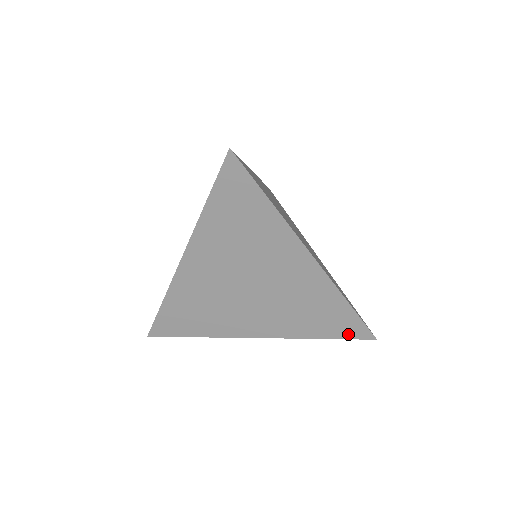
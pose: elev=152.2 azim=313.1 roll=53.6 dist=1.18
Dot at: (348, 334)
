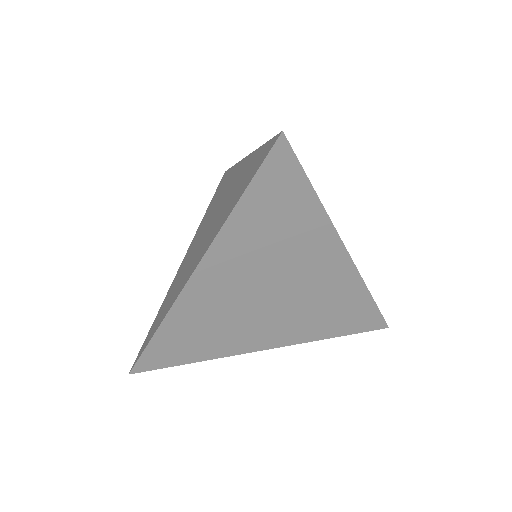
Dot at: (259, 166)
